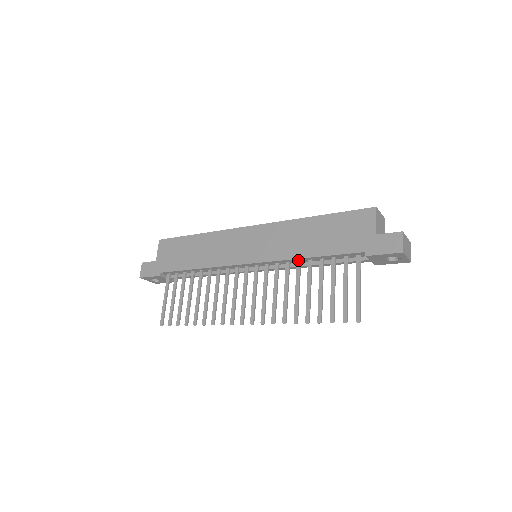
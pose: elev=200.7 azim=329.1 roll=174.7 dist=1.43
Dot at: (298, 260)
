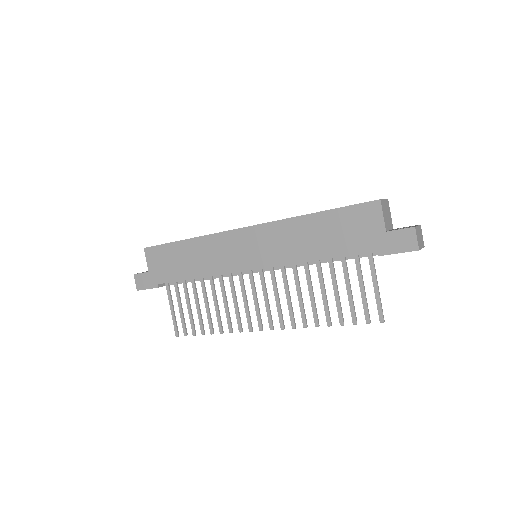
Dot at: (305, 262)
